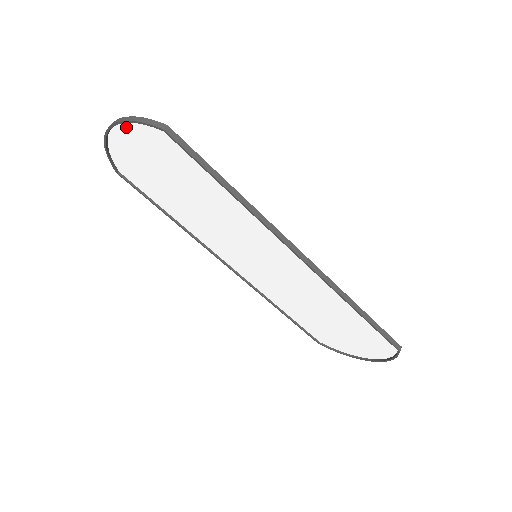
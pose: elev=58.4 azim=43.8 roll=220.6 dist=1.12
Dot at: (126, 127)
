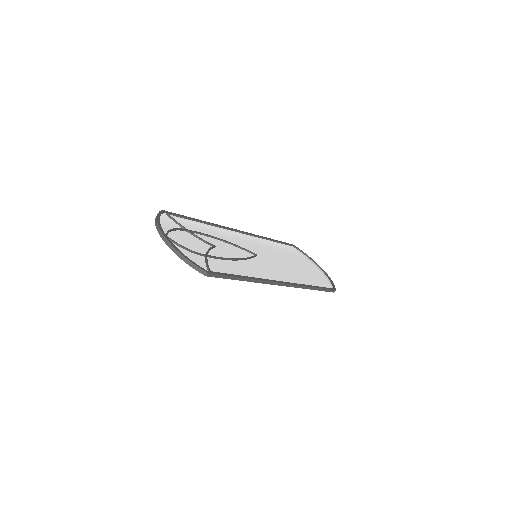
Dot at: (177, 249)
